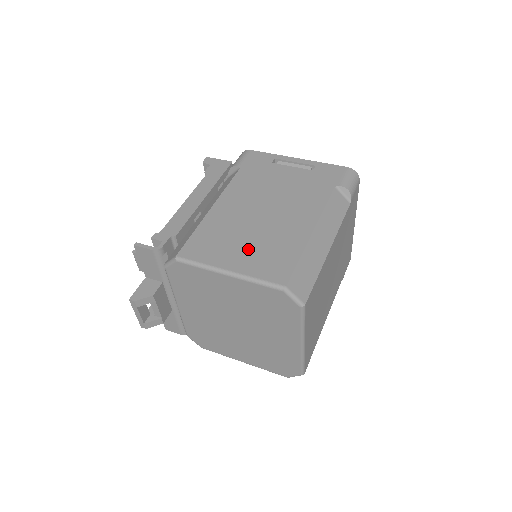
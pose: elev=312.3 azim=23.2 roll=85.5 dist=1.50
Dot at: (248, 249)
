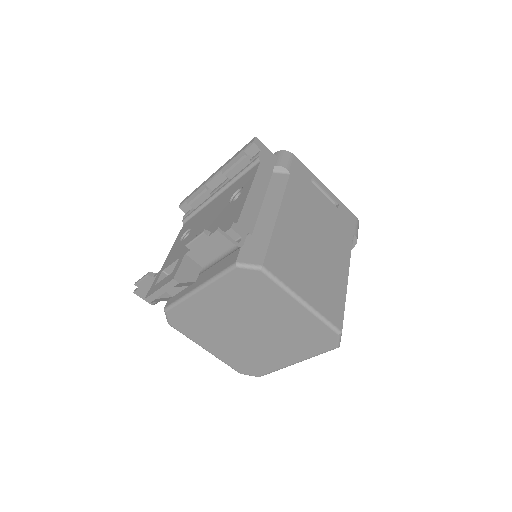
Dot at: (313, 280)
